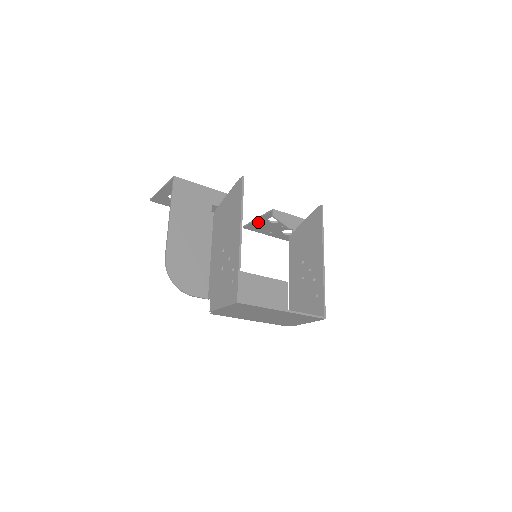
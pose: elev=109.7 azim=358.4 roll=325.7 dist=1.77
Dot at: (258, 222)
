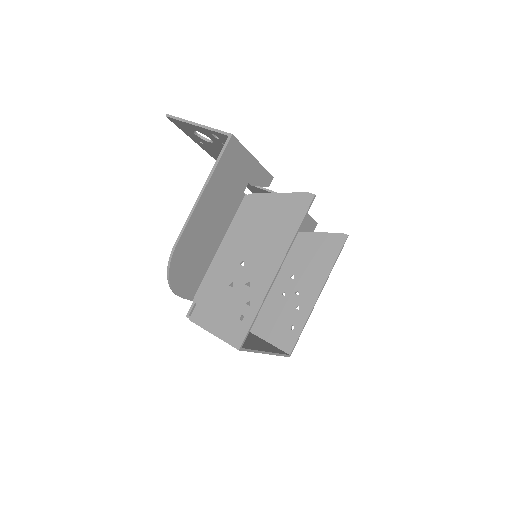
Dot at: (262, 190)
